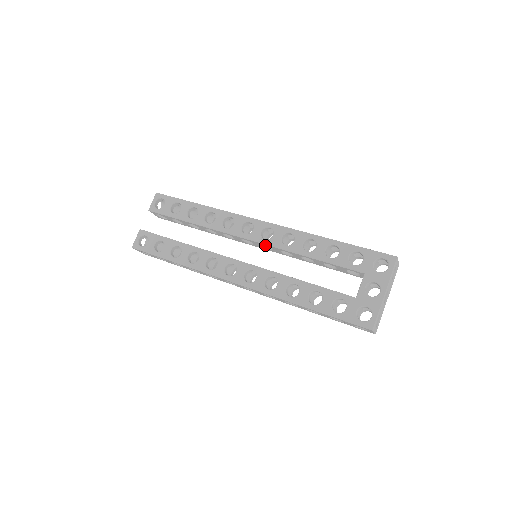
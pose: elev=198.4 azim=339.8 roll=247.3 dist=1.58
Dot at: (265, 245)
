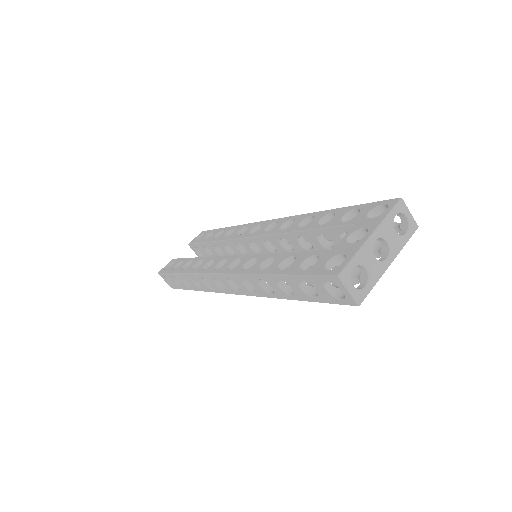
Dot at: (265, 238)
